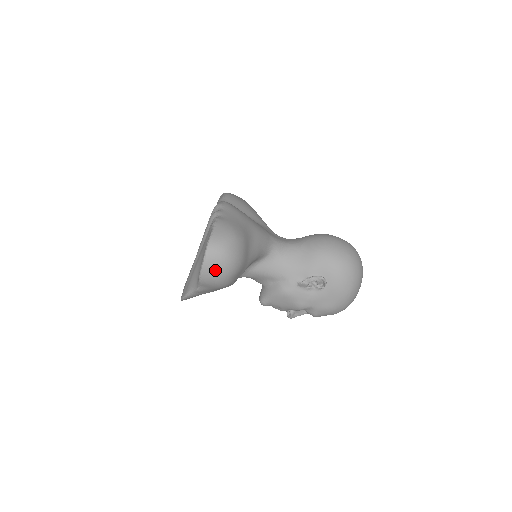
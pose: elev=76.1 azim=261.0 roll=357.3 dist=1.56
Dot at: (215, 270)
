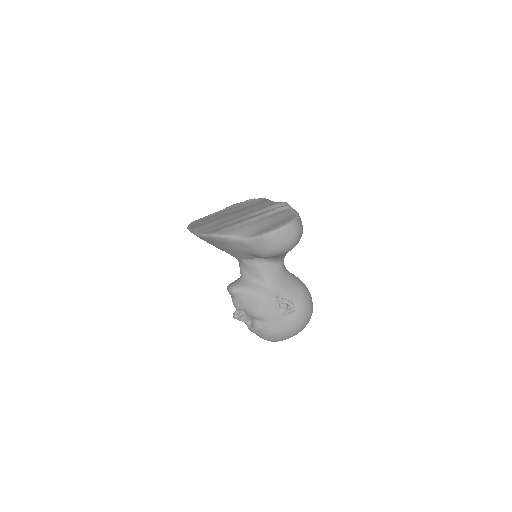
Dot at: (282, 239)
